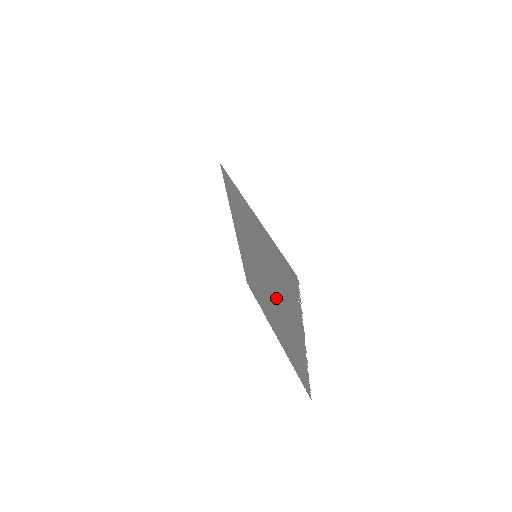
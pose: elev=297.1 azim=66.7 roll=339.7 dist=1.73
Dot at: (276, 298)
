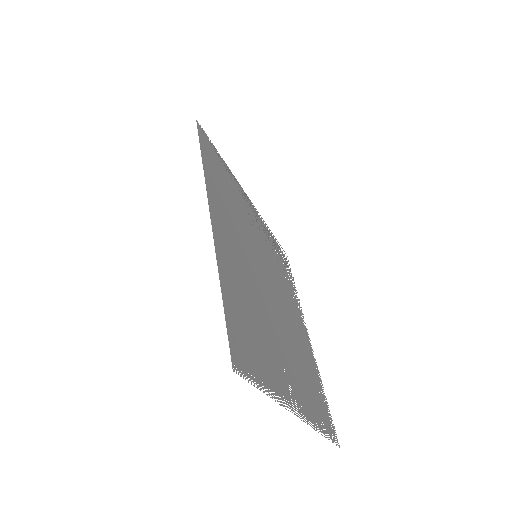
Dot at: (278, 324)
